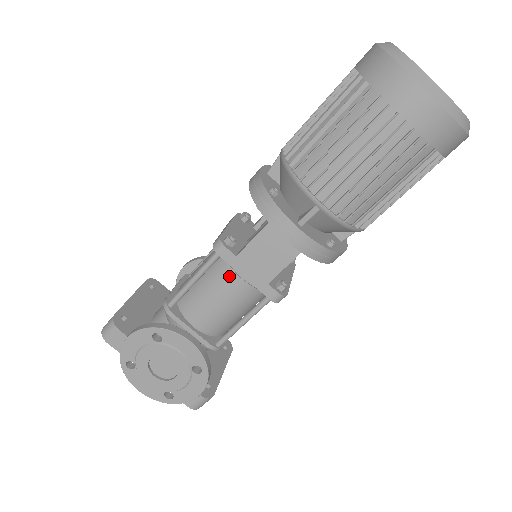
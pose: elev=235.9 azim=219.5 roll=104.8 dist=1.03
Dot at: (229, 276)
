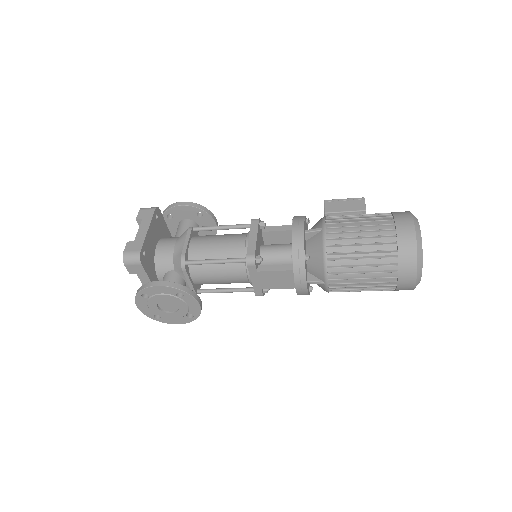
Dot at: (240, 272)
